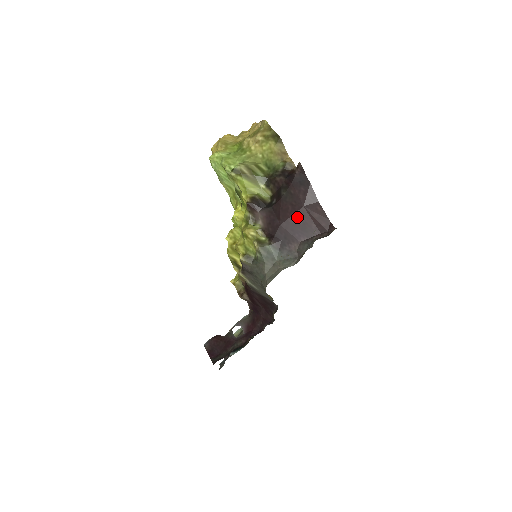
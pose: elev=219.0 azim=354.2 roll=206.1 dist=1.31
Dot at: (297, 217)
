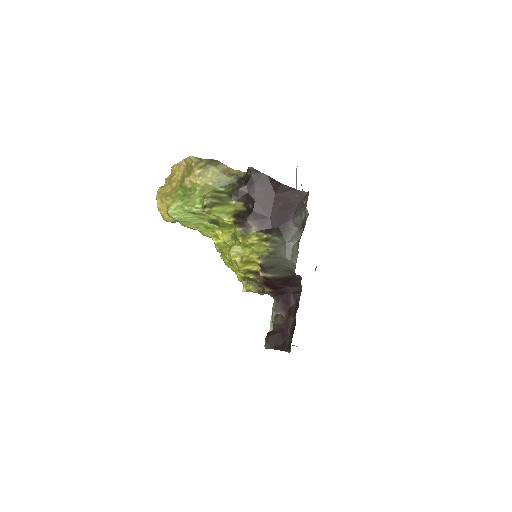
Dot at: (277, 204)
